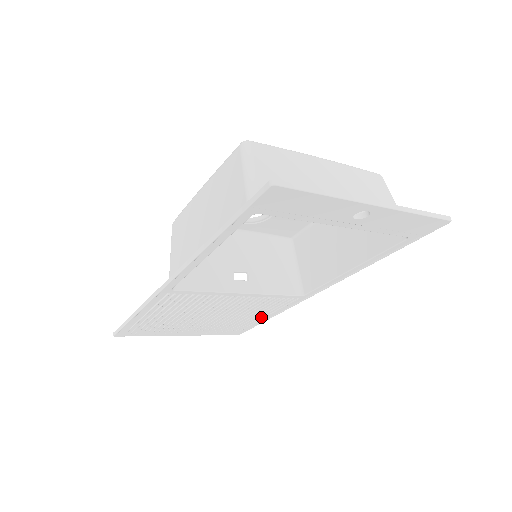
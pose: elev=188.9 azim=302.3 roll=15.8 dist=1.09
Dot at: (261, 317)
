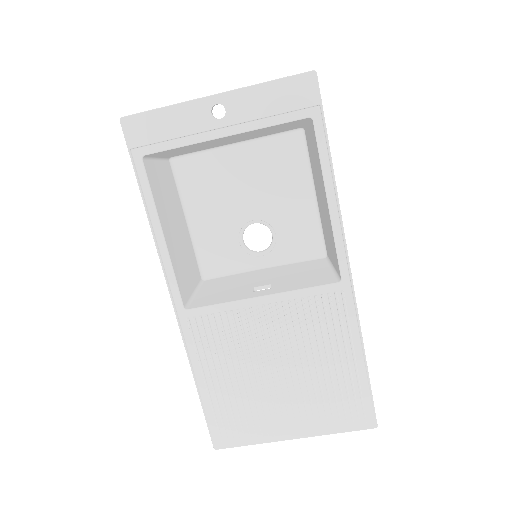
Dot at: (350, 359)
